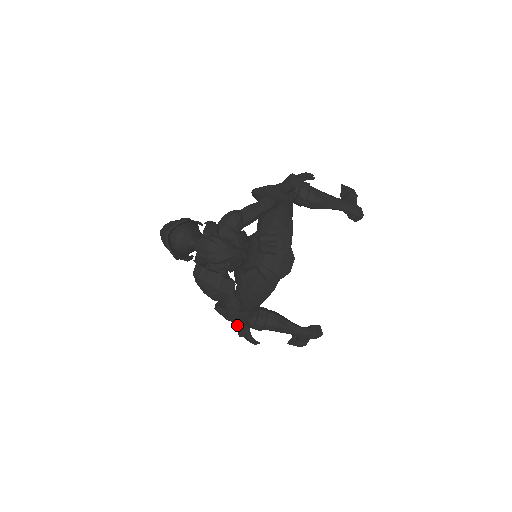
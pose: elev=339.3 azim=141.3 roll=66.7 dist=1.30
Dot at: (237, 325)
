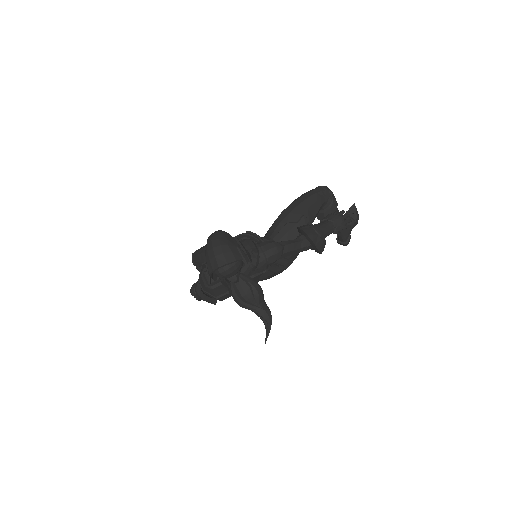
Dot at: occluded
